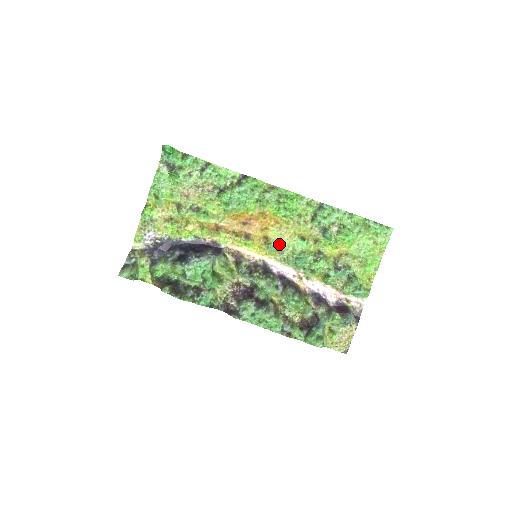
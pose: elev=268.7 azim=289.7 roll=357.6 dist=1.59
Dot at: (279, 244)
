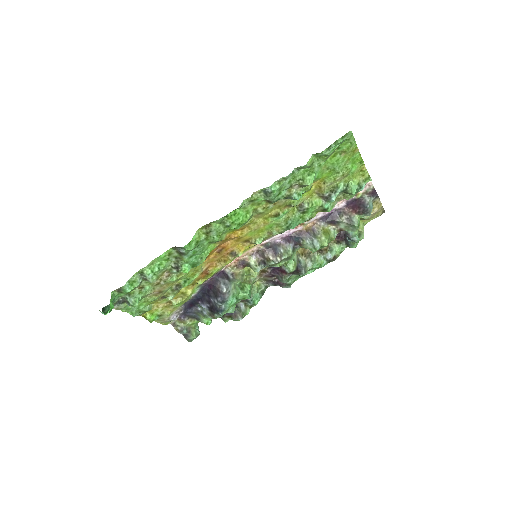
Dot at: (262, 234)
